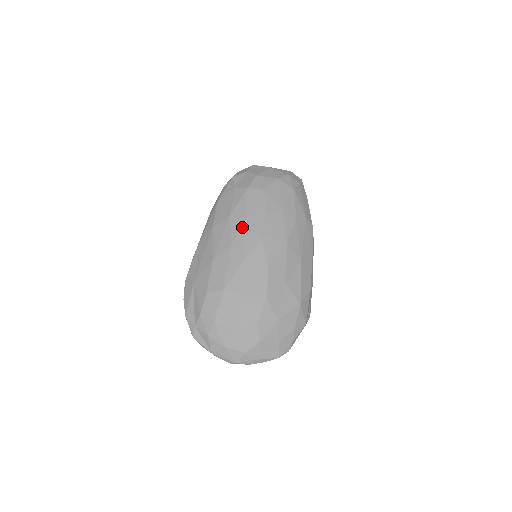
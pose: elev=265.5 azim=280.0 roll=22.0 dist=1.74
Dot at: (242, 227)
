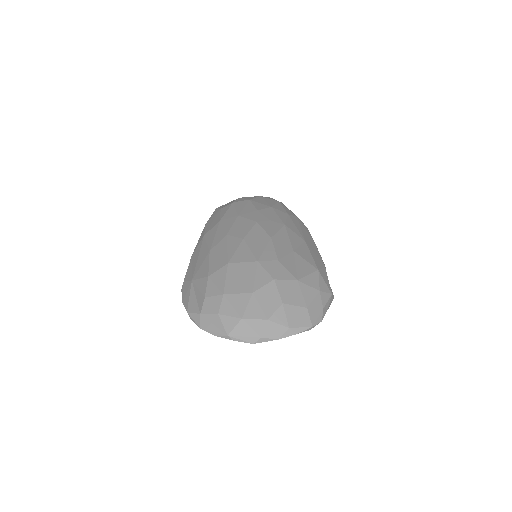
Dot at: (235, 221)
